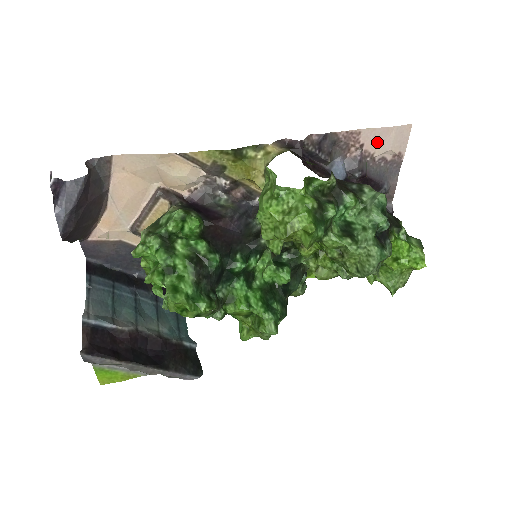
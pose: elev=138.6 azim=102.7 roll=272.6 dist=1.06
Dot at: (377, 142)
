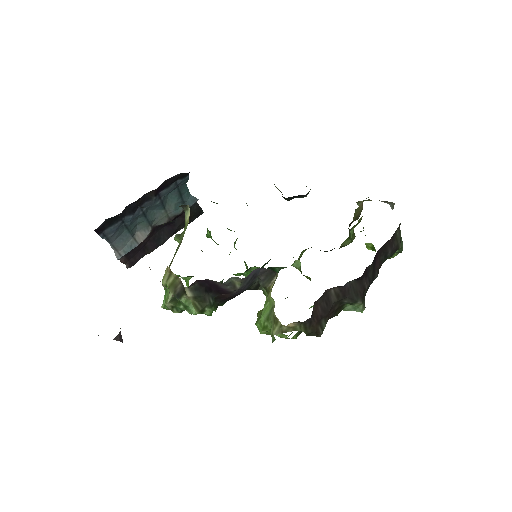
Dot at: occluded
